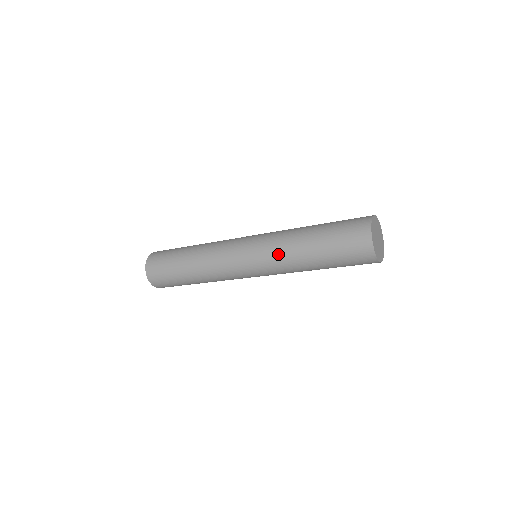
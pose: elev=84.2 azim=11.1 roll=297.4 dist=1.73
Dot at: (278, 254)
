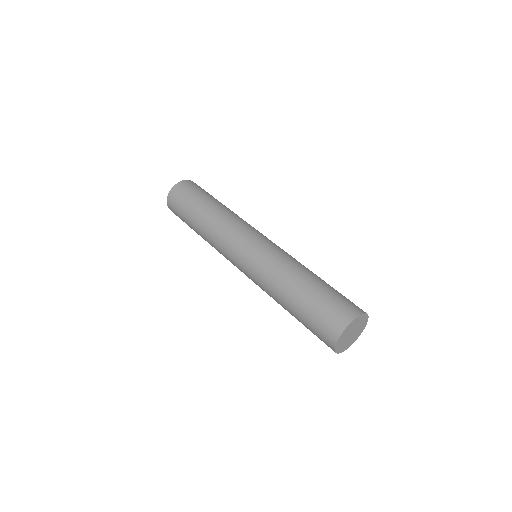
Dot at: (270, 270)
